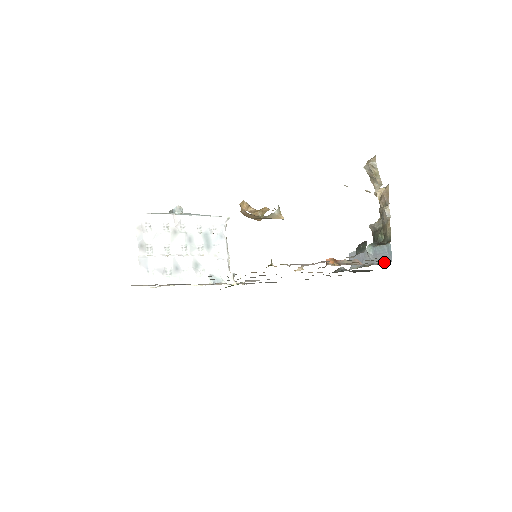
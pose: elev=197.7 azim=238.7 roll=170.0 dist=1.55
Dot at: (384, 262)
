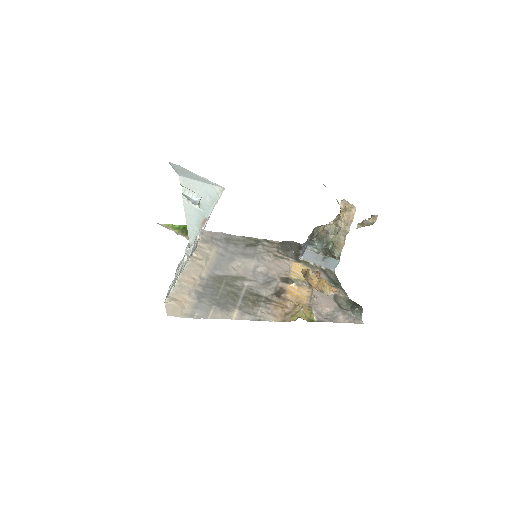
Dot at: (329, 268)
